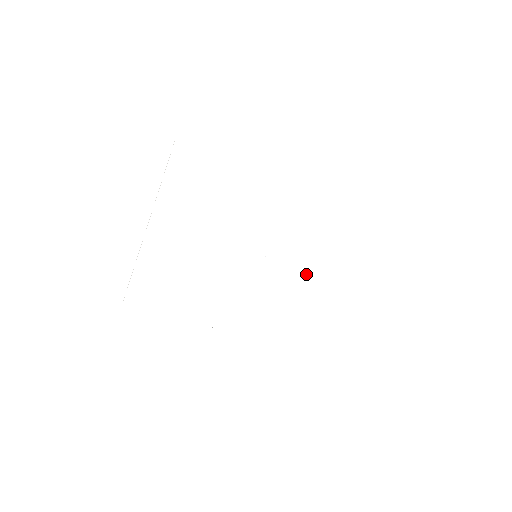
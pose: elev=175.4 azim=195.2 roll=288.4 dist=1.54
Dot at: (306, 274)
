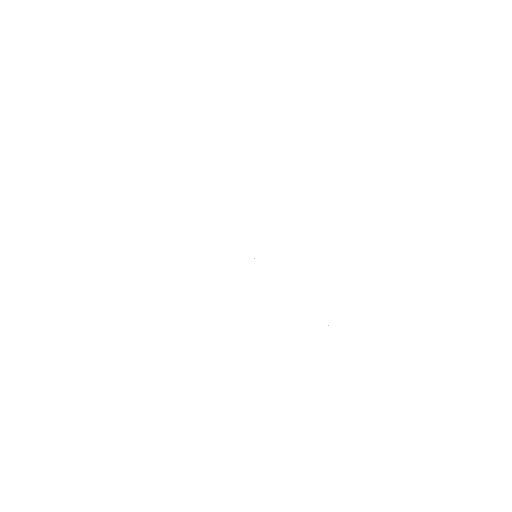
Dot at: (310, 264)
